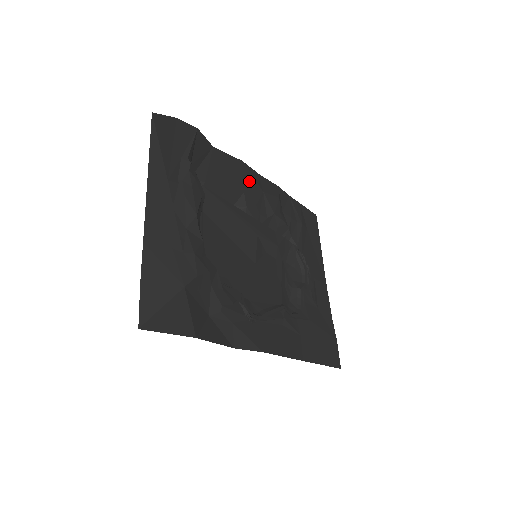
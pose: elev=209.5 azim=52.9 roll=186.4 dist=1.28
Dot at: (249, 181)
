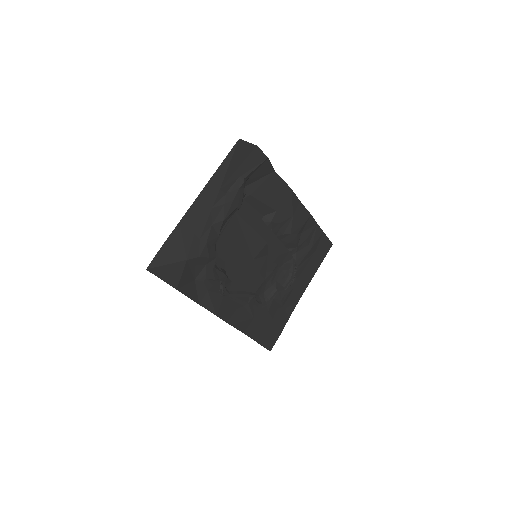
Dot at: (287, 204)
